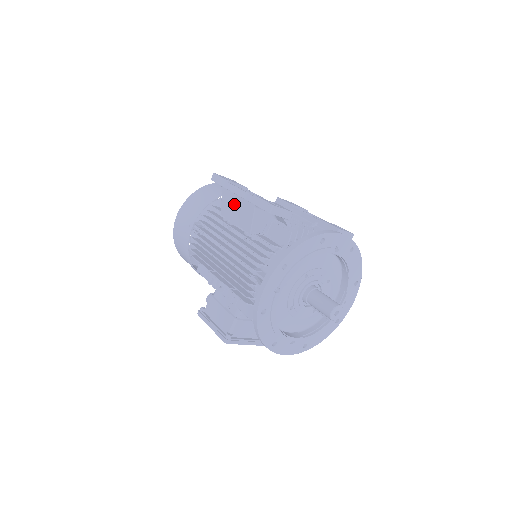
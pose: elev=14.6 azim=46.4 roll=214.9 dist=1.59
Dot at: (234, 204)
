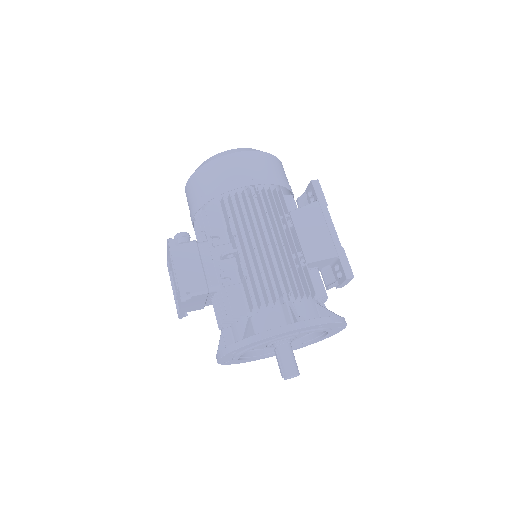
Dot at: (316, 227)
